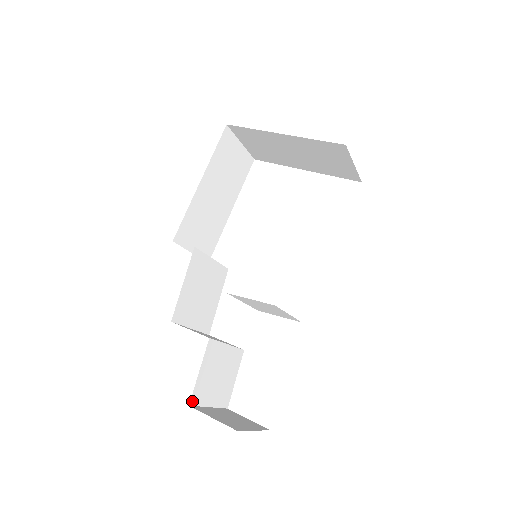
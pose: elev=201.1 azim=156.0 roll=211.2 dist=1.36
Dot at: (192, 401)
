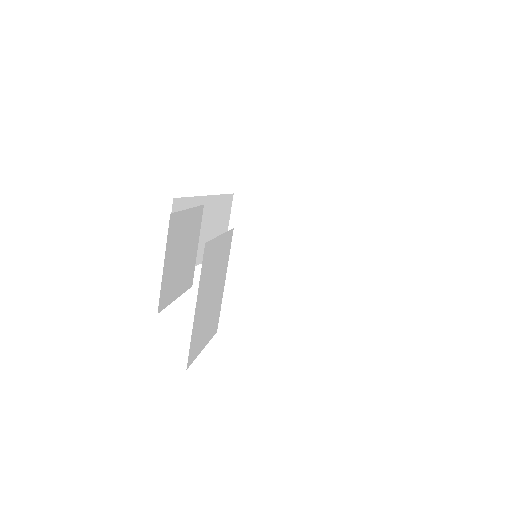
Dot at: (206, 248)
